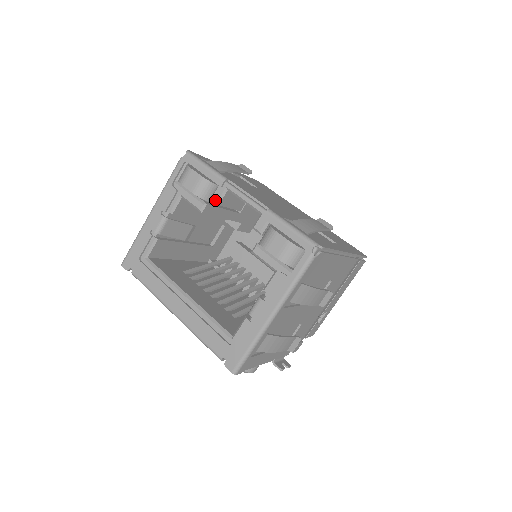
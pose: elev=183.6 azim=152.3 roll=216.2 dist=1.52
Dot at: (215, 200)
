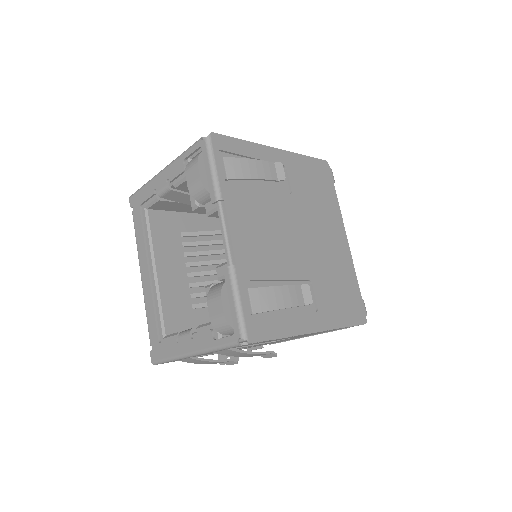
Dot at: occluded
